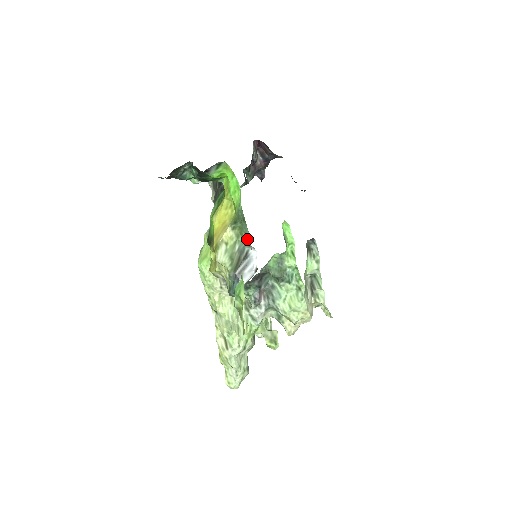
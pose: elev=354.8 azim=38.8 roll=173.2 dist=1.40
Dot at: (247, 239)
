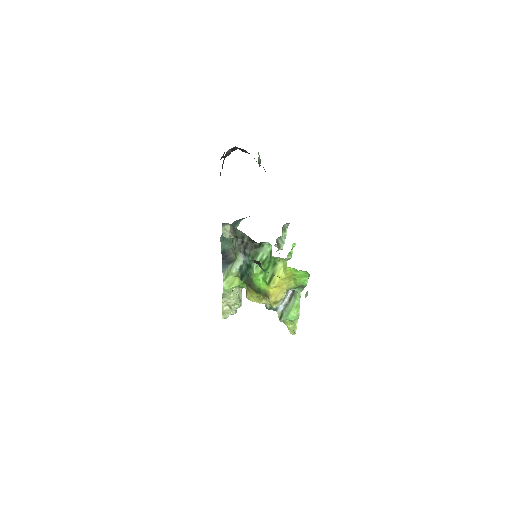
Dot at: (296, 290)
